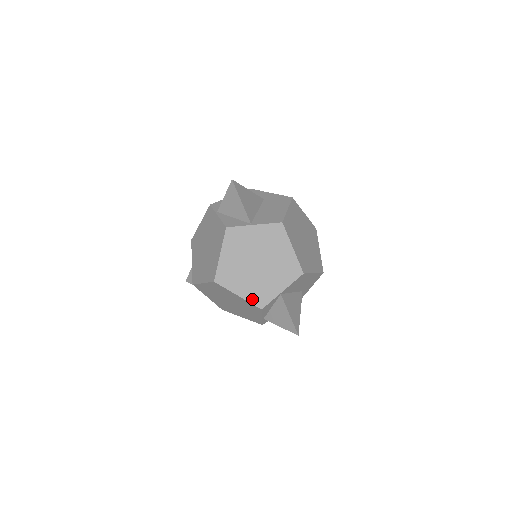
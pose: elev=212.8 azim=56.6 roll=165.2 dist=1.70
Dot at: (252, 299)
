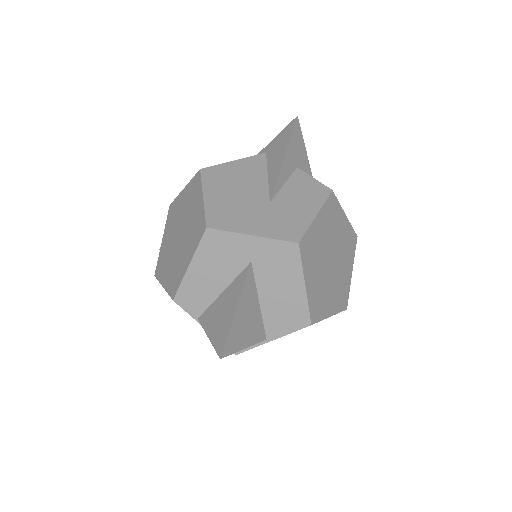
Dot at: occluded
